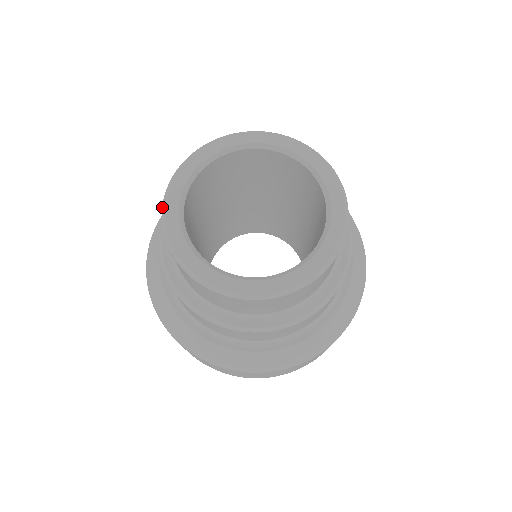
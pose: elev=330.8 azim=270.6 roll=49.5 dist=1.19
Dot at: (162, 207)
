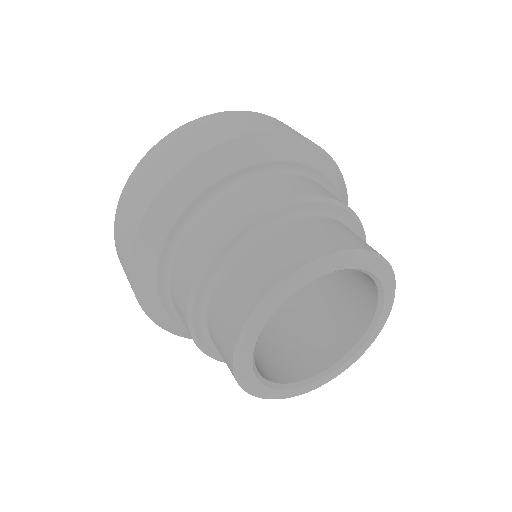
Dot at: occluded
